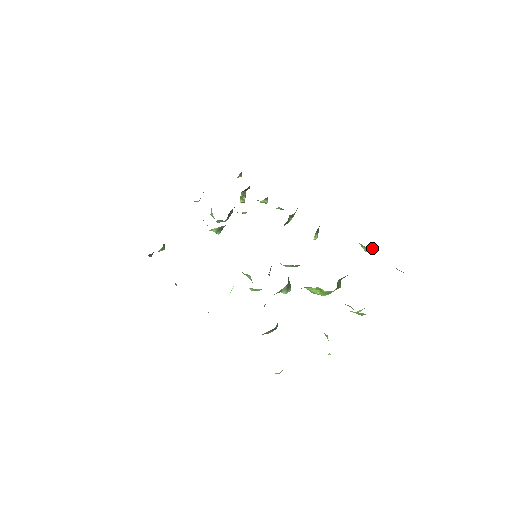
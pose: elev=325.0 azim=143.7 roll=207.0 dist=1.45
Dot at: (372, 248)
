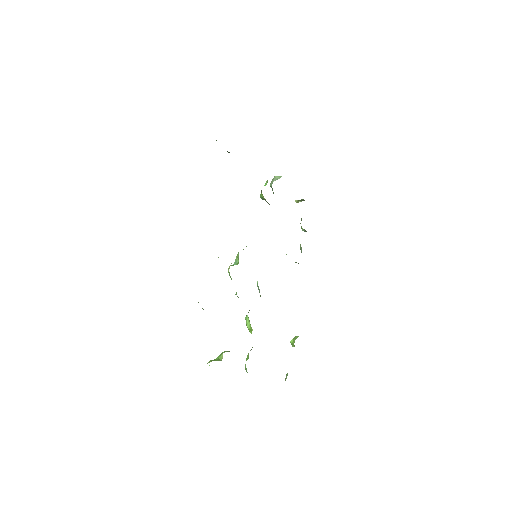
Dot at: occluded
